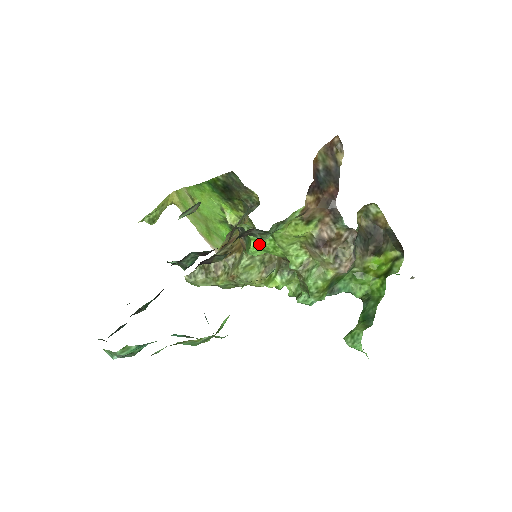
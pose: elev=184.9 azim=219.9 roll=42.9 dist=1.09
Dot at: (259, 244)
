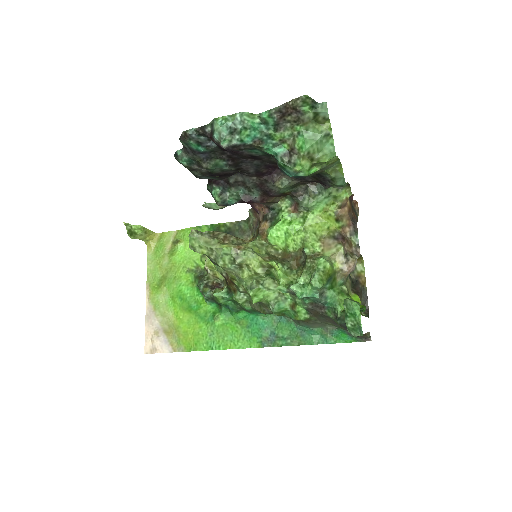
Dot at: (287, 223)
